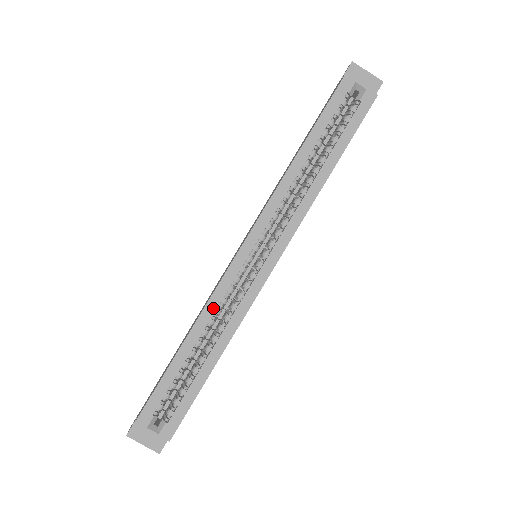
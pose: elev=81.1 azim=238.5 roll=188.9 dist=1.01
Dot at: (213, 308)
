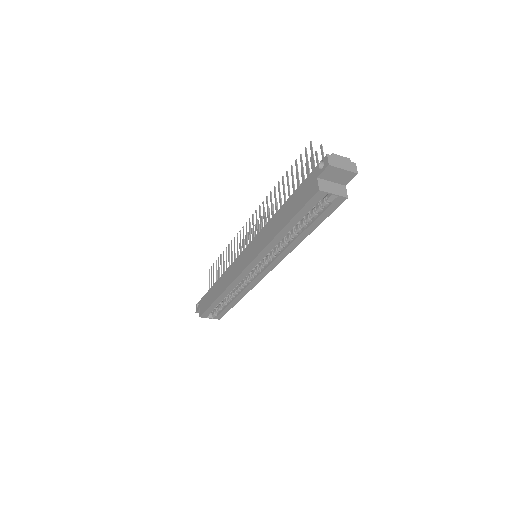
Dot at: (232, 288)
